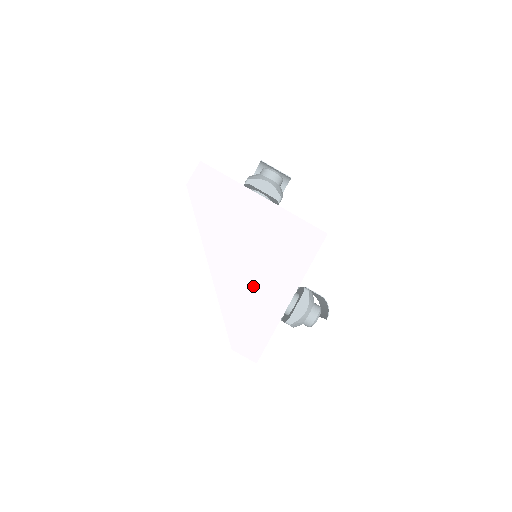
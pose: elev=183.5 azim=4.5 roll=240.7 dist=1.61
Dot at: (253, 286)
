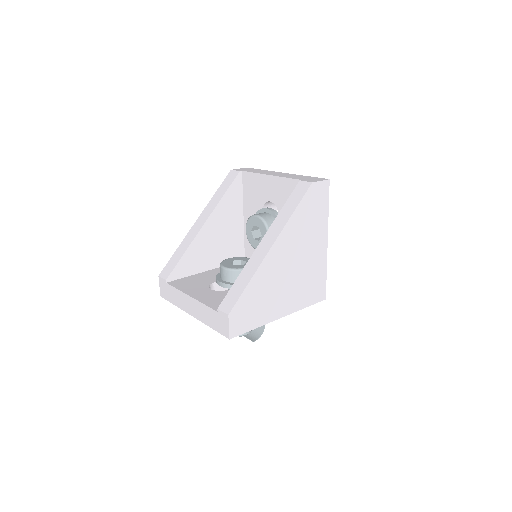
Dot at: (276, 287)
